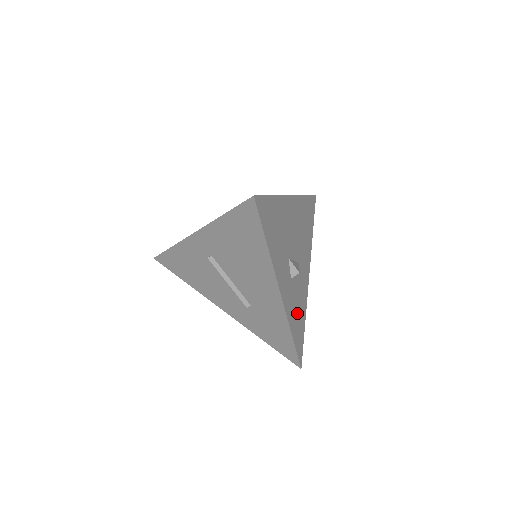
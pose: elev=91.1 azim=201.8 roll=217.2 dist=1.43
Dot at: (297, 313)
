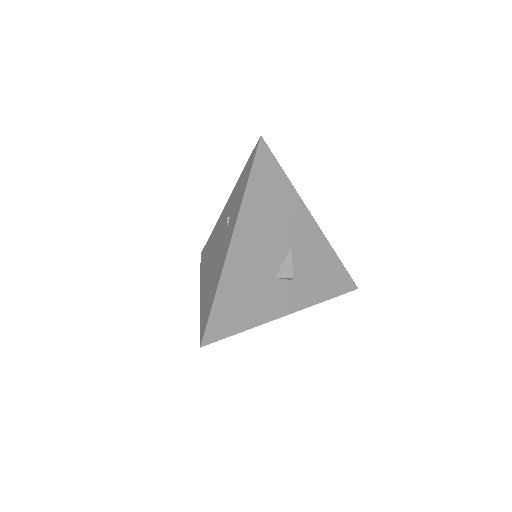
Dot at: (321, 276)
